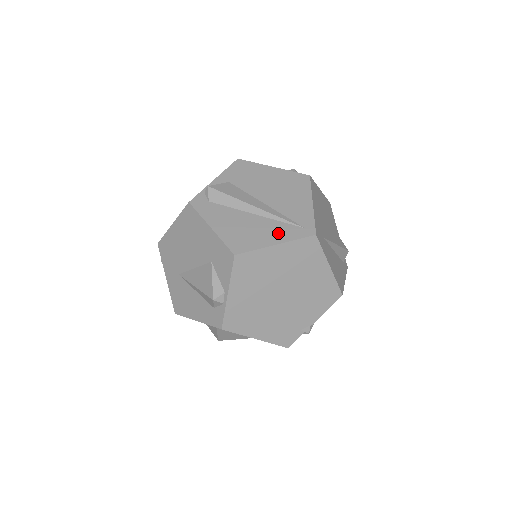
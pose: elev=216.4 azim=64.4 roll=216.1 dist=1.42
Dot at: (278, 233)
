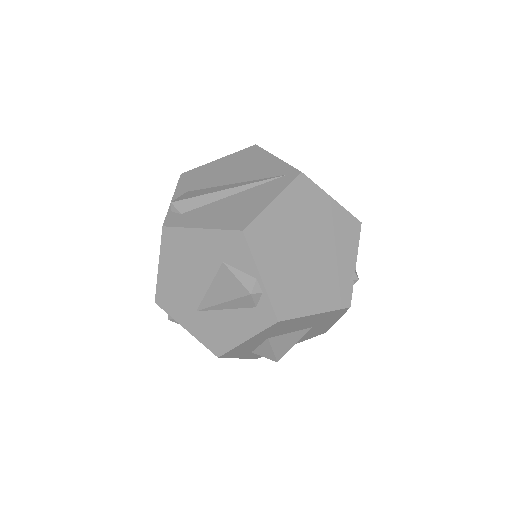
Dot at: (267, 192)
